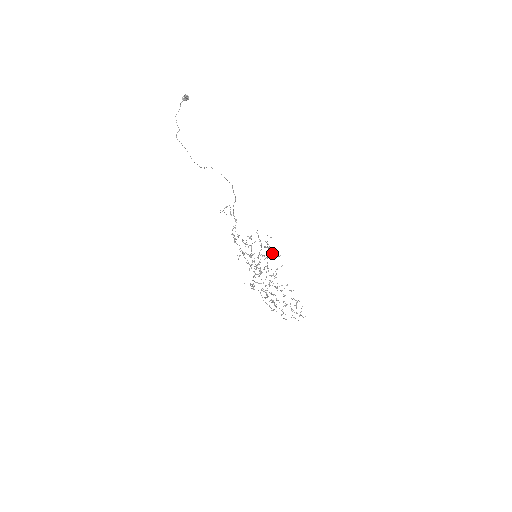
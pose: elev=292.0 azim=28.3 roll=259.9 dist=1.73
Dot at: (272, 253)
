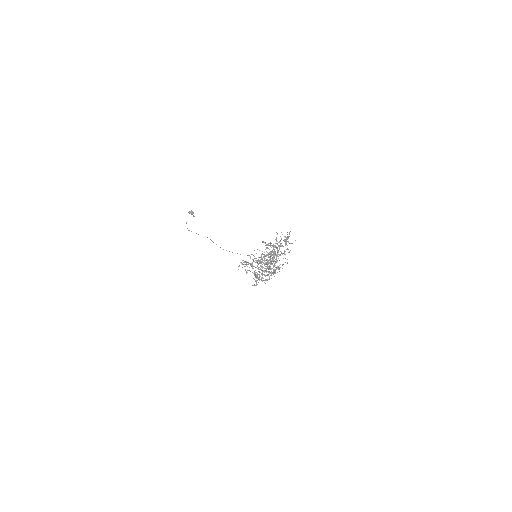
Dot at: occluded
